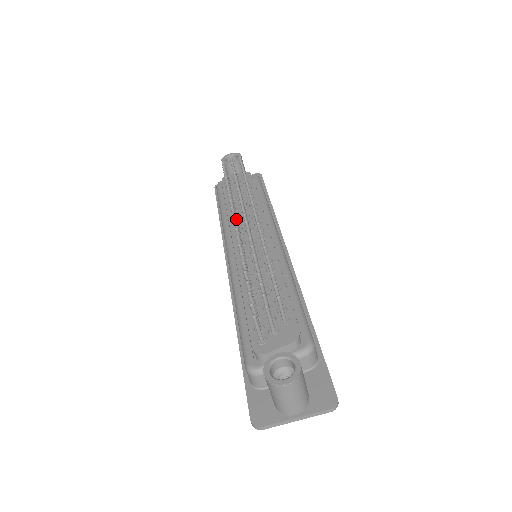
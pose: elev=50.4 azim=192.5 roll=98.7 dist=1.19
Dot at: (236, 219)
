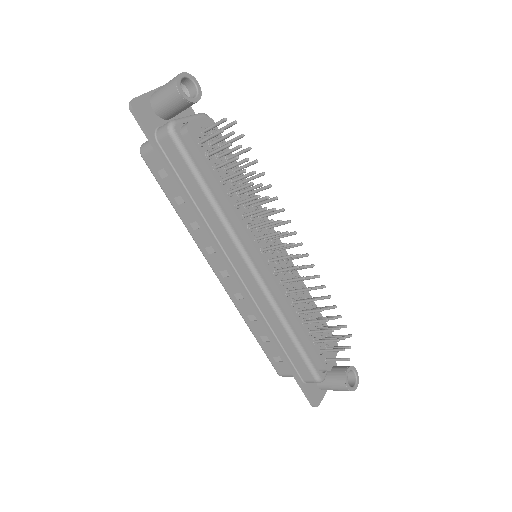
Dot at: (281, 245)
